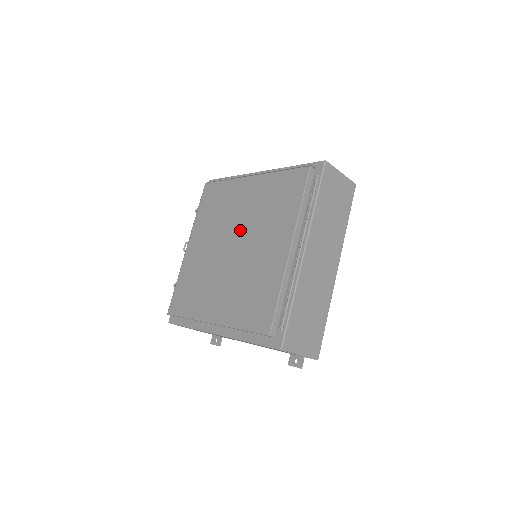
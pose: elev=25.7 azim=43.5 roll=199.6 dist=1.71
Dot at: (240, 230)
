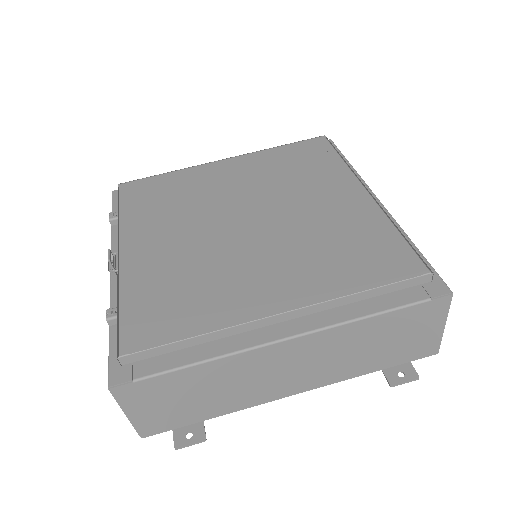
Dot at: (248, 202)
